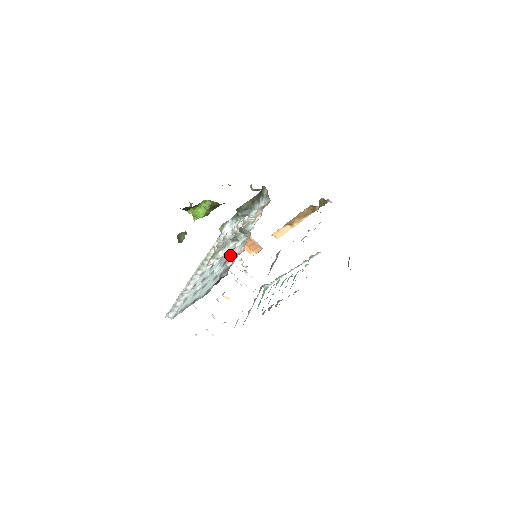
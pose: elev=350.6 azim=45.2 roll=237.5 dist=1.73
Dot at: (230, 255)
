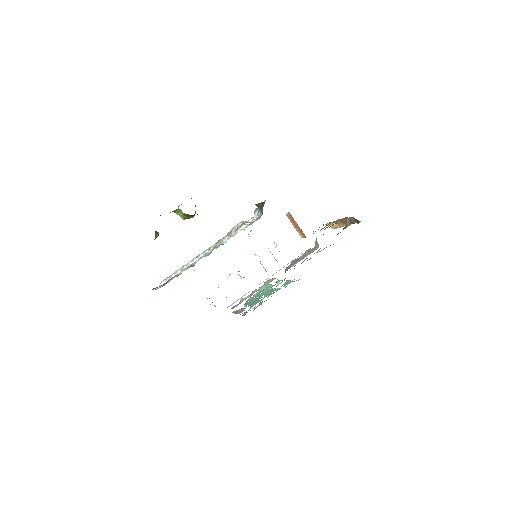
Dot at: (199, 259)
